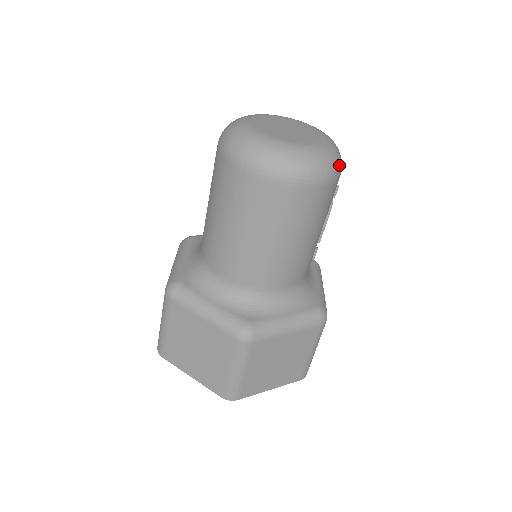
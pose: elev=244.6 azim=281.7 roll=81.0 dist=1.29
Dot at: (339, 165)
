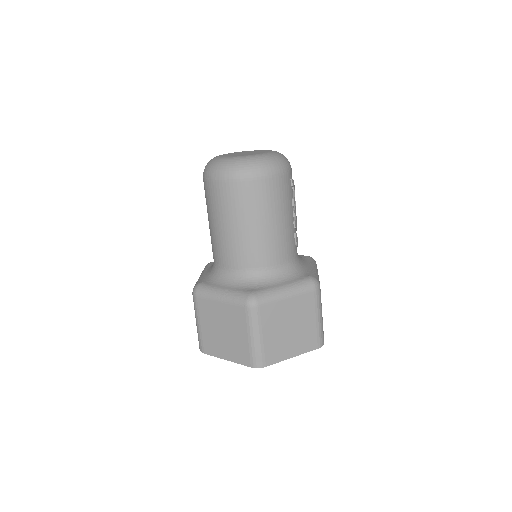
Dot at: (285, 164)
